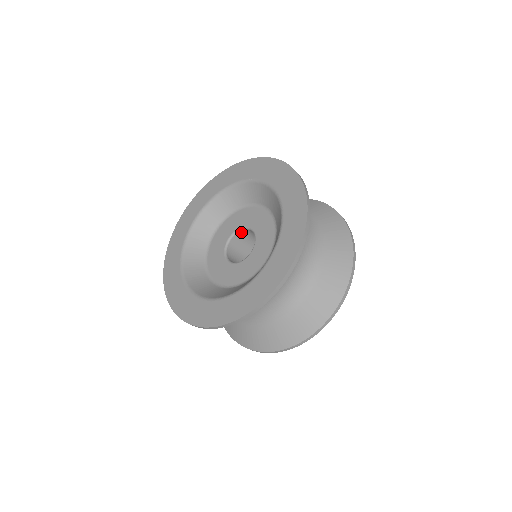
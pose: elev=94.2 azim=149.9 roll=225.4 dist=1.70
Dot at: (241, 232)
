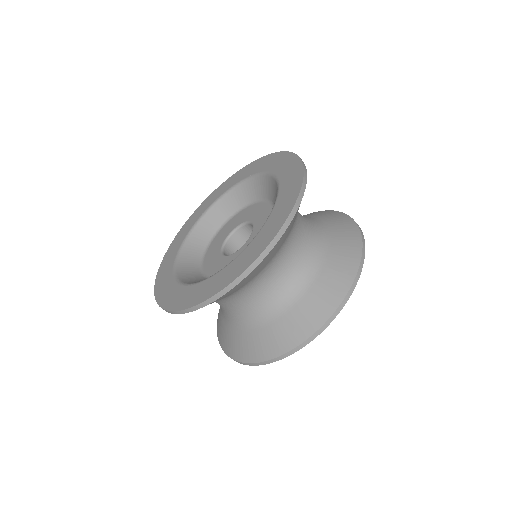
Dot at: (227, 245)
